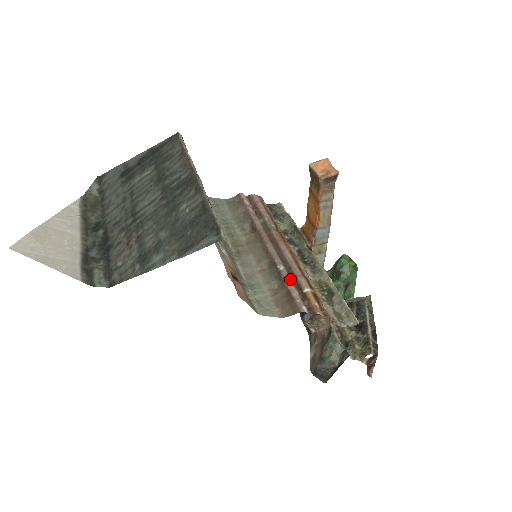
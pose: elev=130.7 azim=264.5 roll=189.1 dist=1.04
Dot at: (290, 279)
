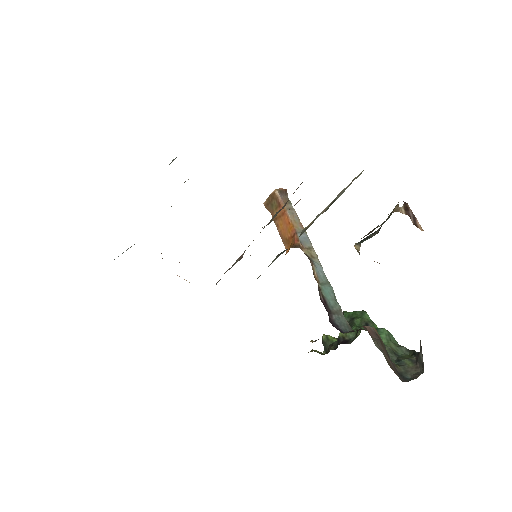
Dot at: occluded
